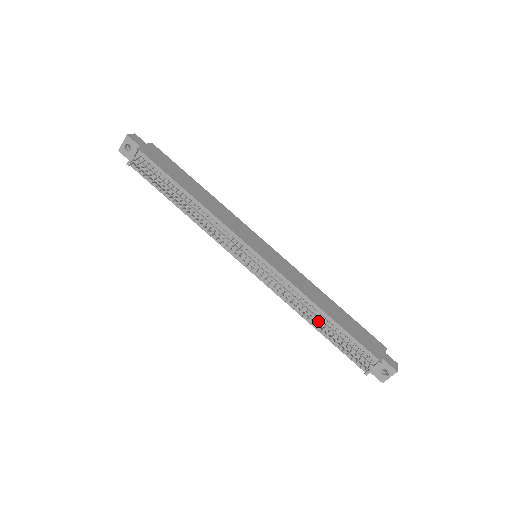
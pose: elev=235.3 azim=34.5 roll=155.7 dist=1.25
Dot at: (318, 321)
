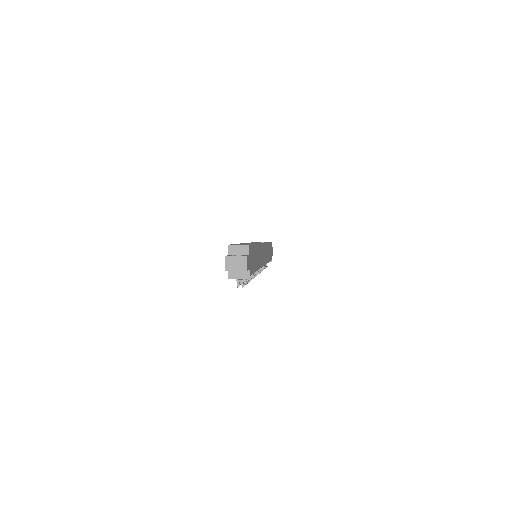
Dot at: occluded
